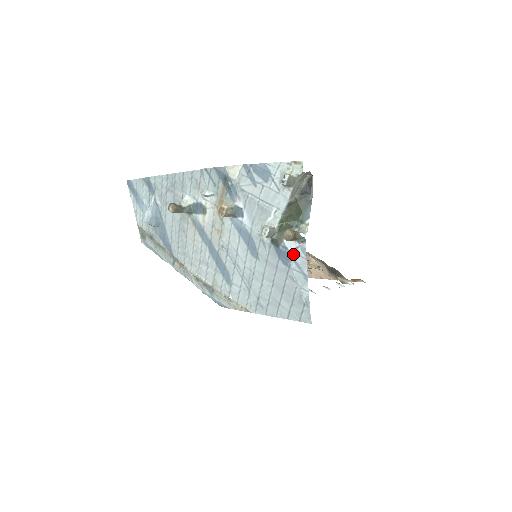
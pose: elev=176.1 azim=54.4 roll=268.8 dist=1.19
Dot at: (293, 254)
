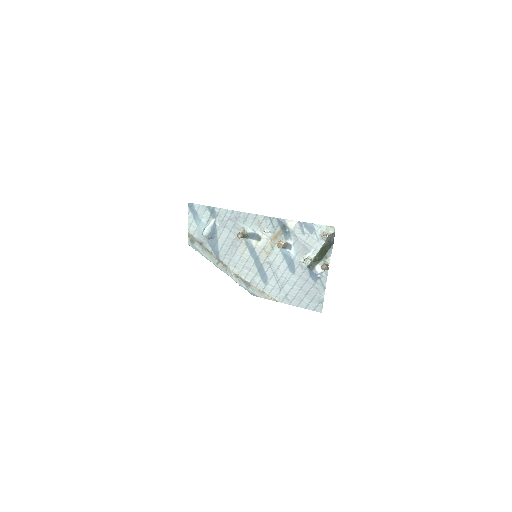
Dot at: (320, 276)
